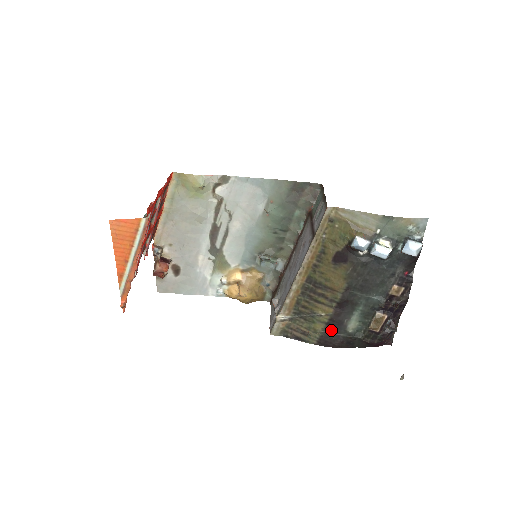
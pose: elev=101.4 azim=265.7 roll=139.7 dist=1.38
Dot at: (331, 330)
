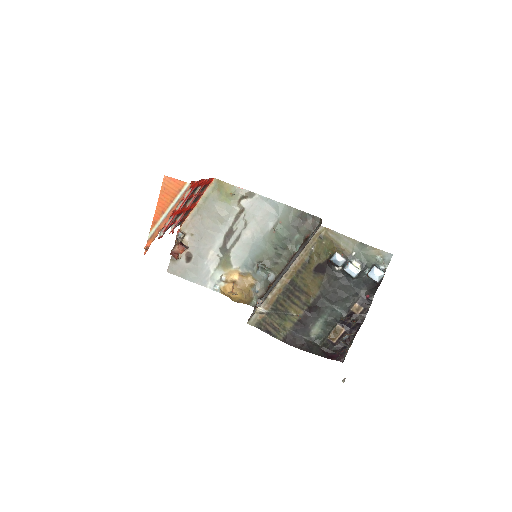
Dot at: (297, 330)
